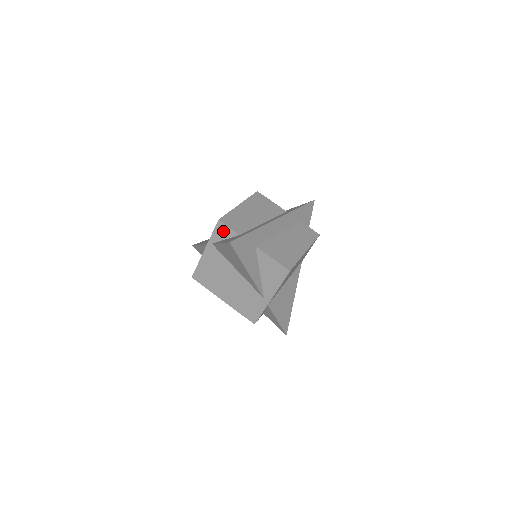
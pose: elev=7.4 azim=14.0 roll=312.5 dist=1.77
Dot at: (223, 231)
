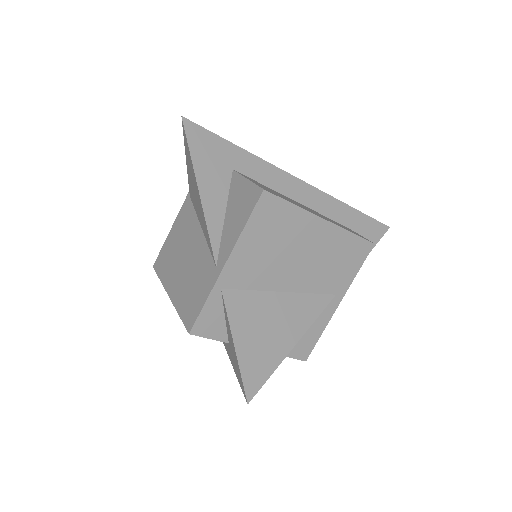
Dot at: occluded
